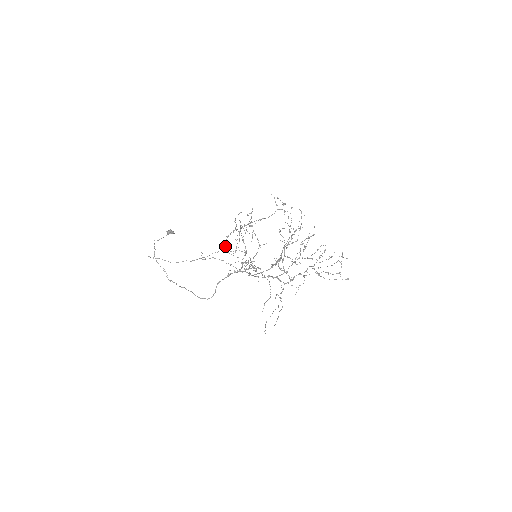
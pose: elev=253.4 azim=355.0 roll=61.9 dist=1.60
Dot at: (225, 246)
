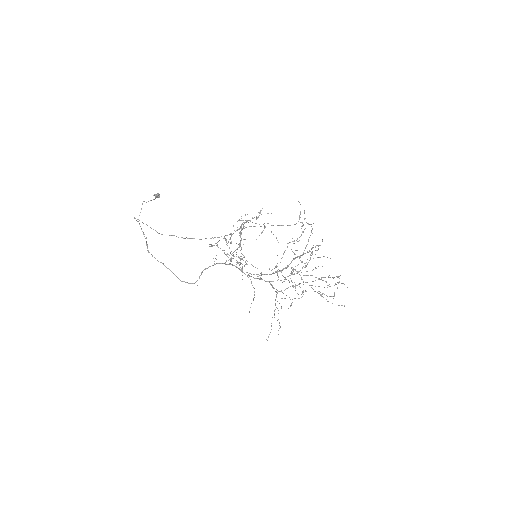
Dot at: (225, 235)
